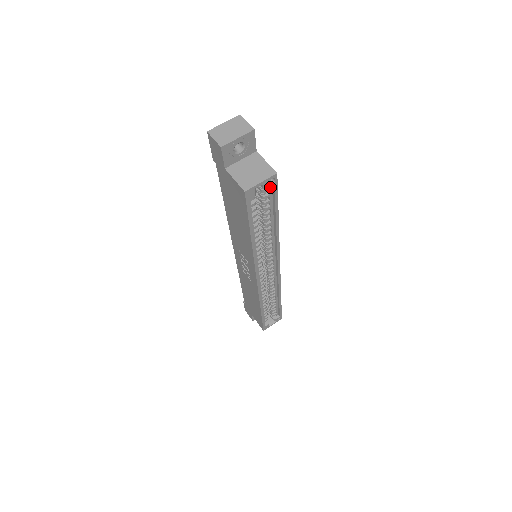
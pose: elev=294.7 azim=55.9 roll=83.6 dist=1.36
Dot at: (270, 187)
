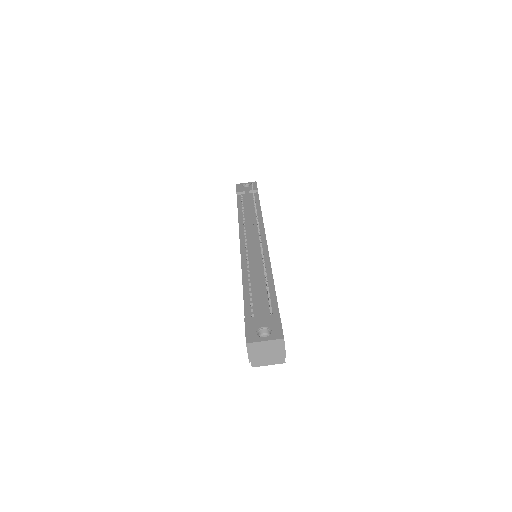
Dot at: occluded
